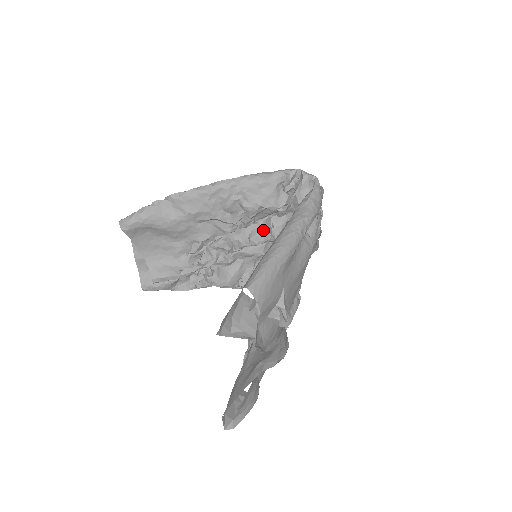
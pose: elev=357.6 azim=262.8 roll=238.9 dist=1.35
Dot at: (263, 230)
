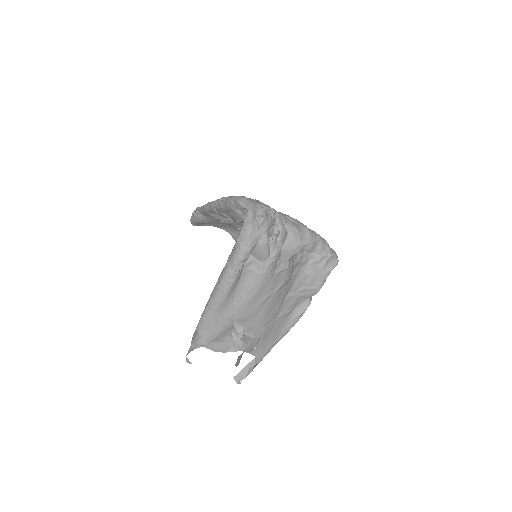
Dot at: occluded
